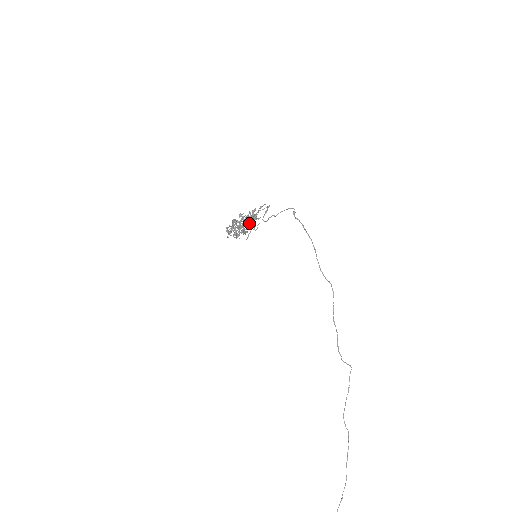
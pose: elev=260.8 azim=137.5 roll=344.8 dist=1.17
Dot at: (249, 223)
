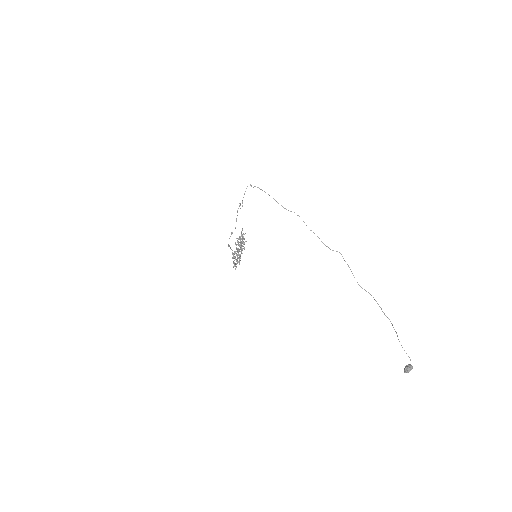
Dot at: (240, 238)
